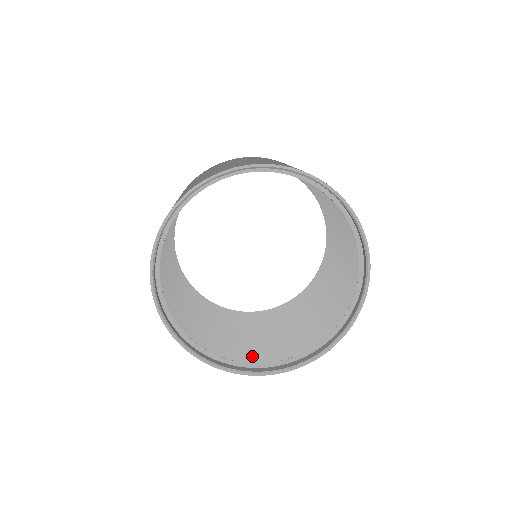
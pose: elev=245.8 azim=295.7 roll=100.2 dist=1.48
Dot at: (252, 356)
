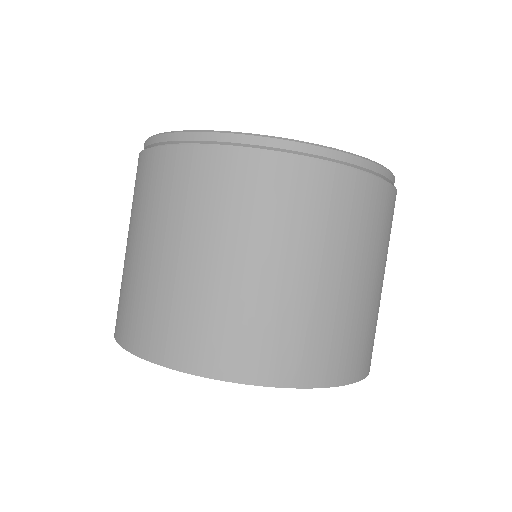
Dot at: occluded
